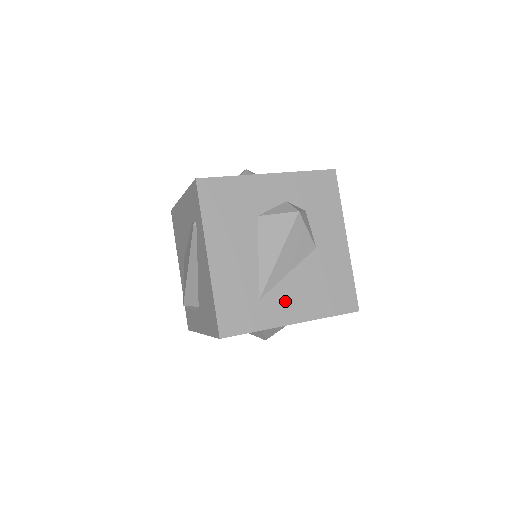
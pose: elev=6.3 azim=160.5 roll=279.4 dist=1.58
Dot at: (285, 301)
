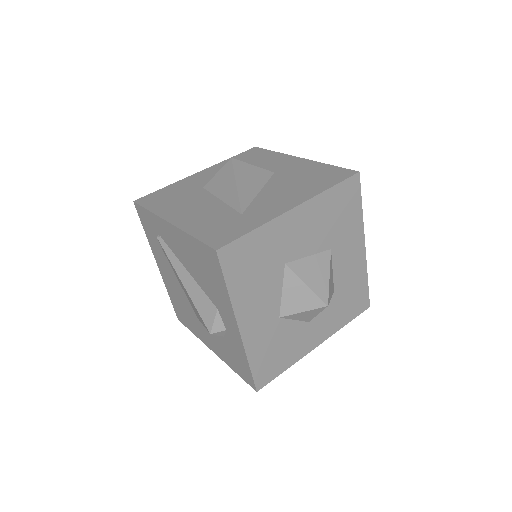
Dot at: (271, 203)
